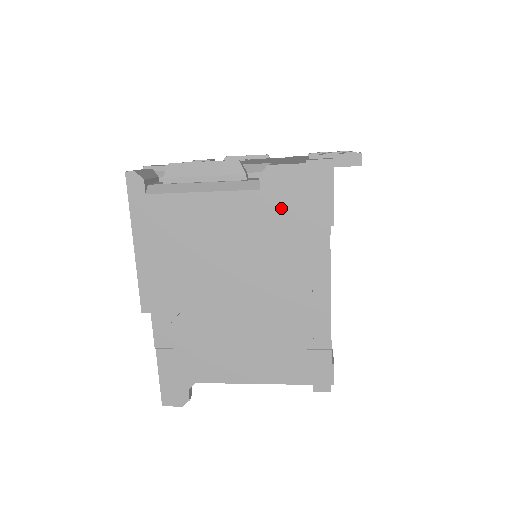
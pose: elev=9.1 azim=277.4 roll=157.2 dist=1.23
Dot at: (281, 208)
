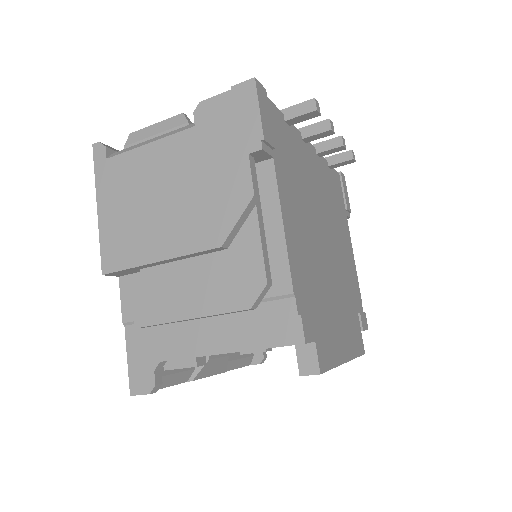
Dot at: (214, 137)
